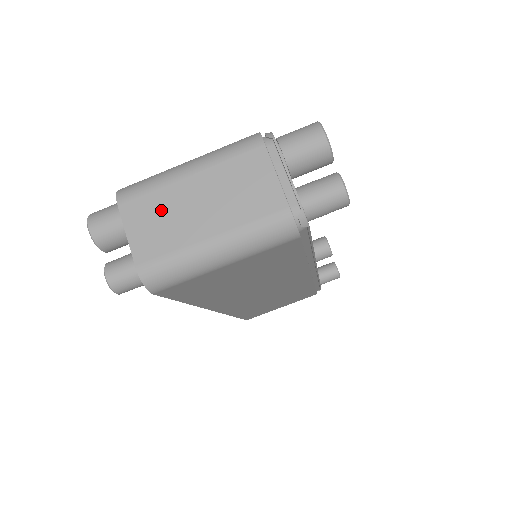
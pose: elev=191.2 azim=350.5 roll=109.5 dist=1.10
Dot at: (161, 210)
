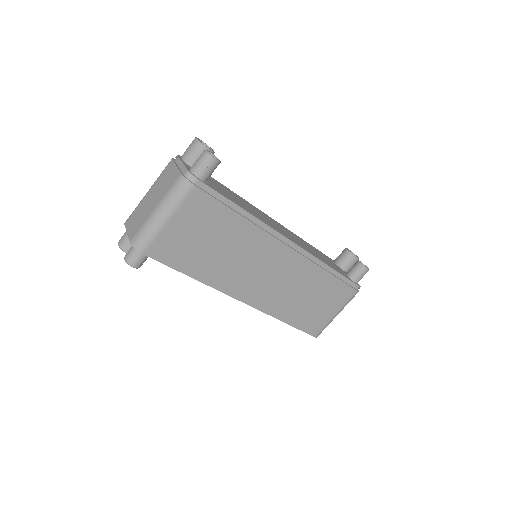
Dot at: (138, 213)
